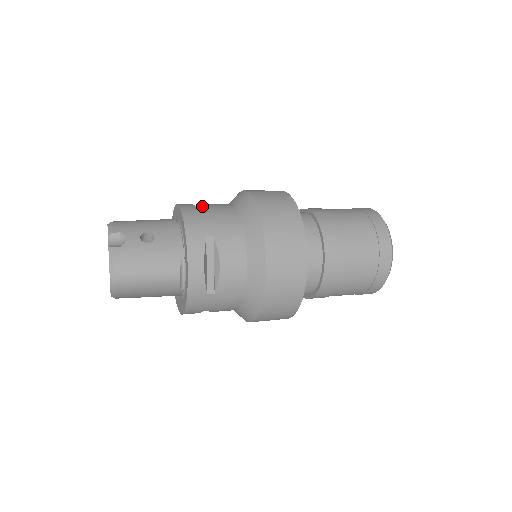
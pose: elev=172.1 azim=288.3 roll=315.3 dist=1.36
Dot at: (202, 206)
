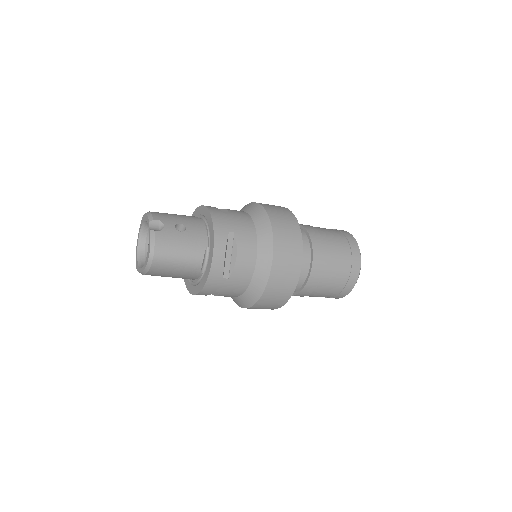
Dot at: occluded
